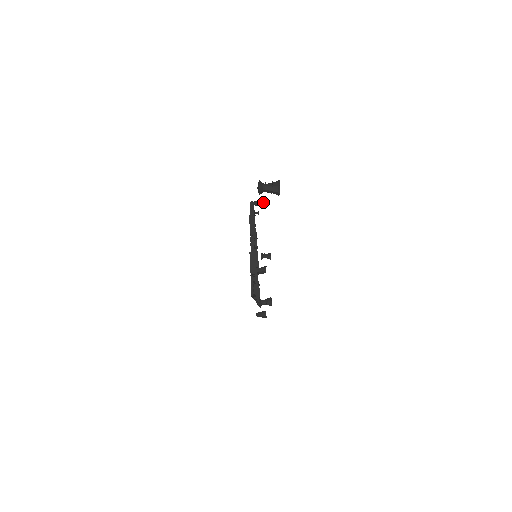
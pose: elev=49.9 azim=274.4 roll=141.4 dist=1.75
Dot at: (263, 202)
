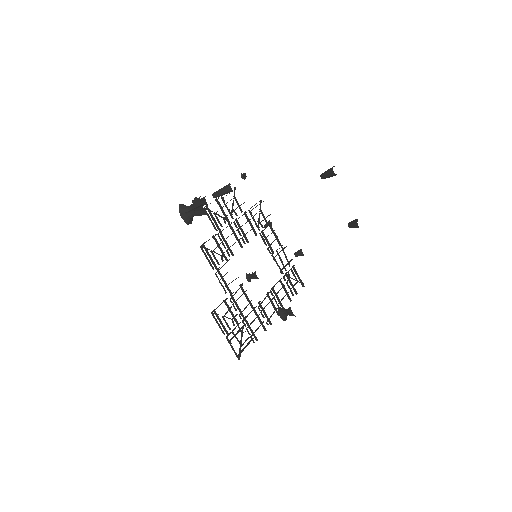
Dot at: (226, 189)
